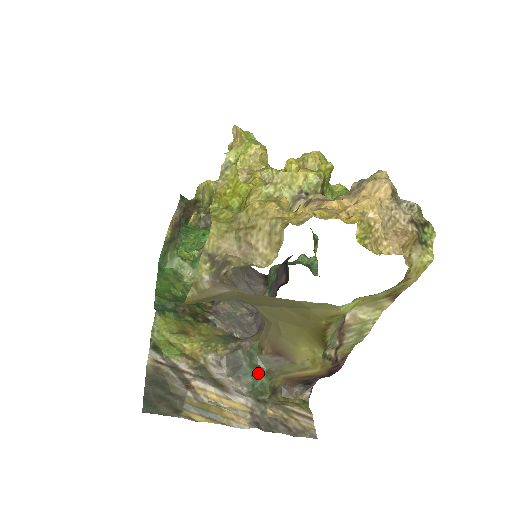
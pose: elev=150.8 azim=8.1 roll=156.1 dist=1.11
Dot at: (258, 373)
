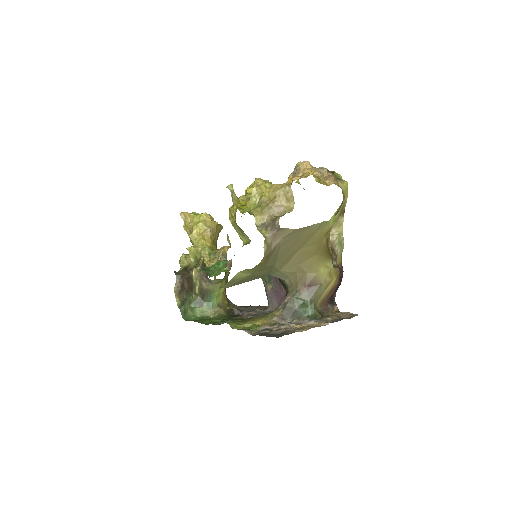
Dot at: (306, 308)
